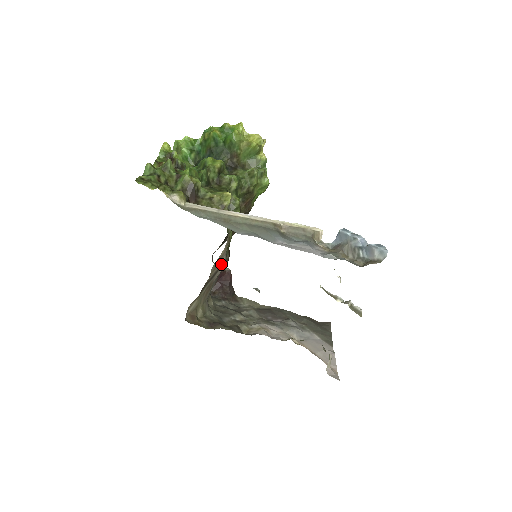
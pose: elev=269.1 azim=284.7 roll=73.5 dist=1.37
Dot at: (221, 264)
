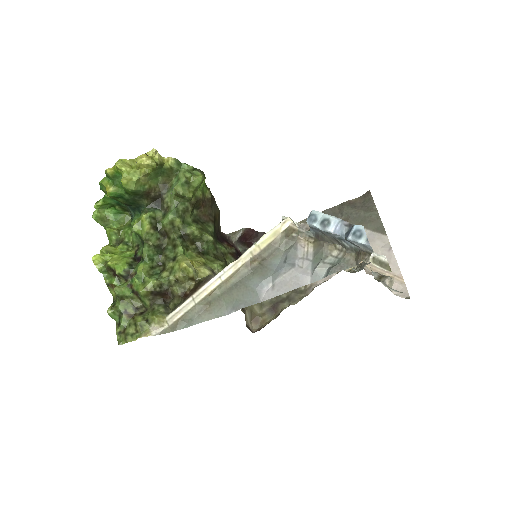
Dot at: occluded
